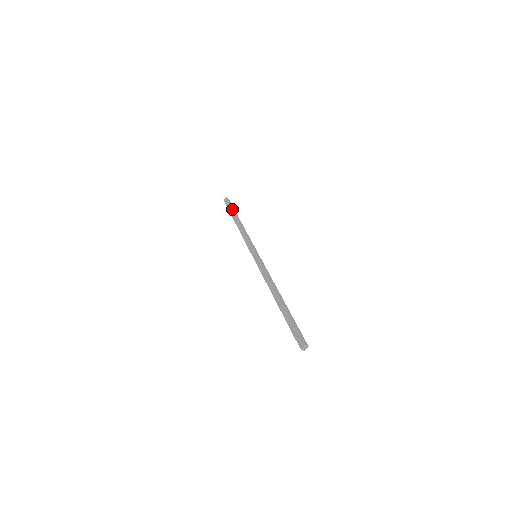
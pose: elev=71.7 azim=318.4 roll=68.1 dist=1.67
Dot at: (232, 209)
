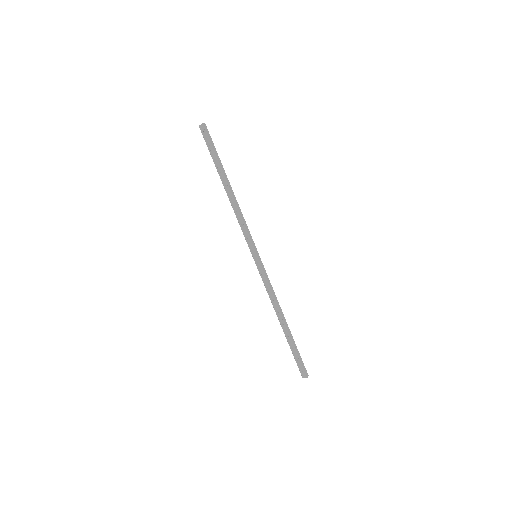
Dot at: (216, 158)
